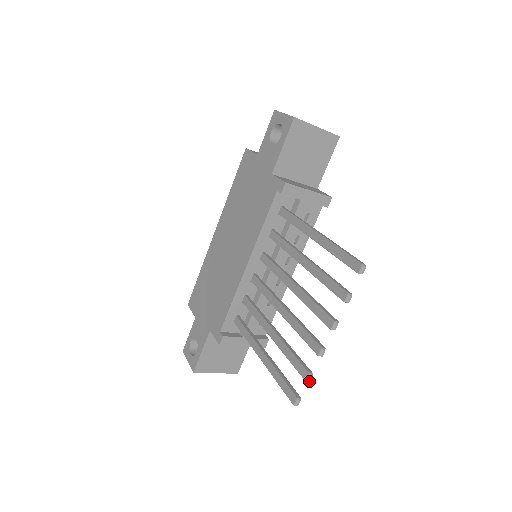
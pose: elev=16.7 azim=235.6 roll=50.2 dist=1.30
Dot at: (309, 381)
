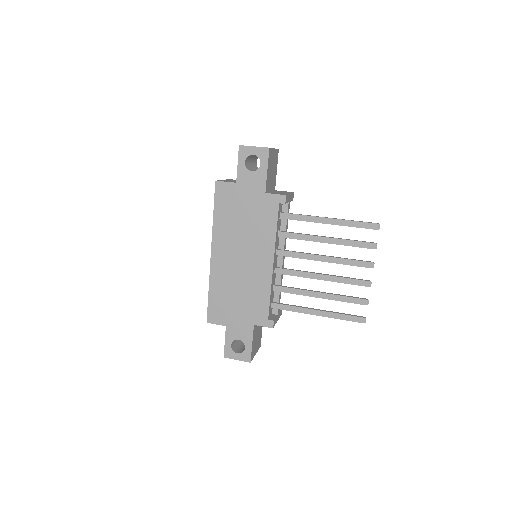
Dot at: occluded
